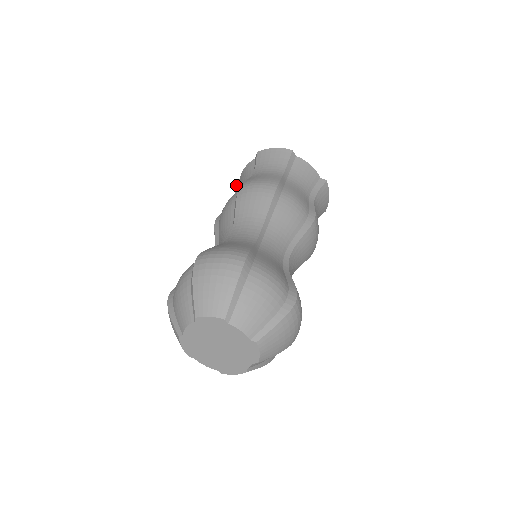
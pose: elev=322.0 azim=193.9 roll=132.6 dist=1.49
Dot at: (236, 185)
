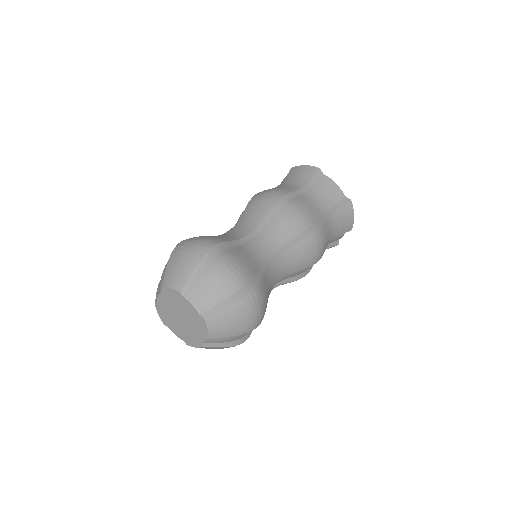
Dot at: occluded
